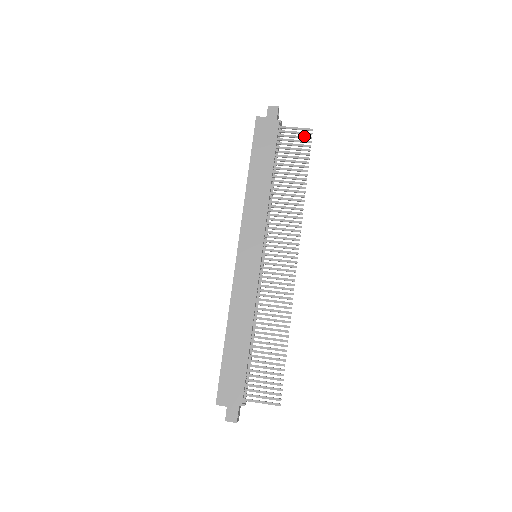
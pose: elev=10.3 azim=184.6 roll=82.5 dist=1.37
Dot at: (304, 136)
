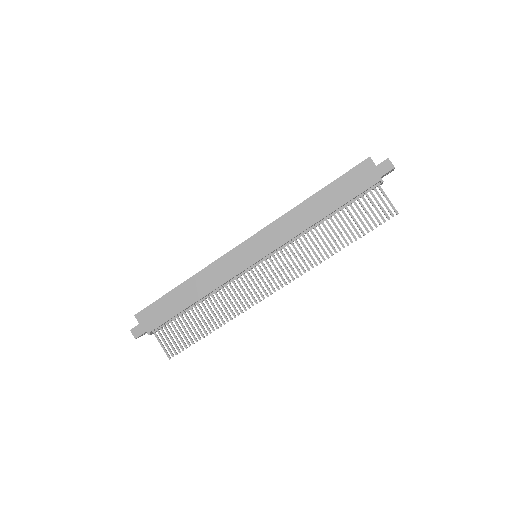
Dot at: occluded
